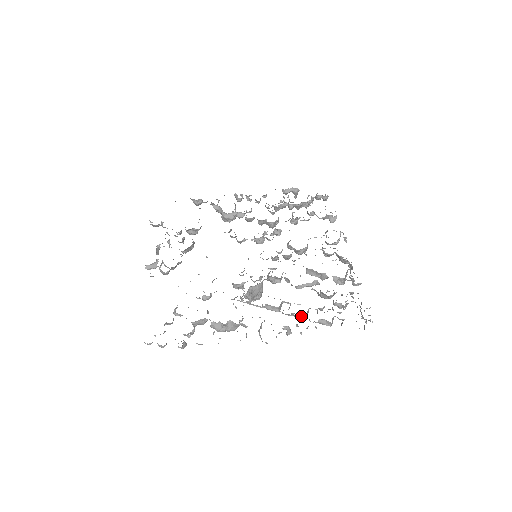
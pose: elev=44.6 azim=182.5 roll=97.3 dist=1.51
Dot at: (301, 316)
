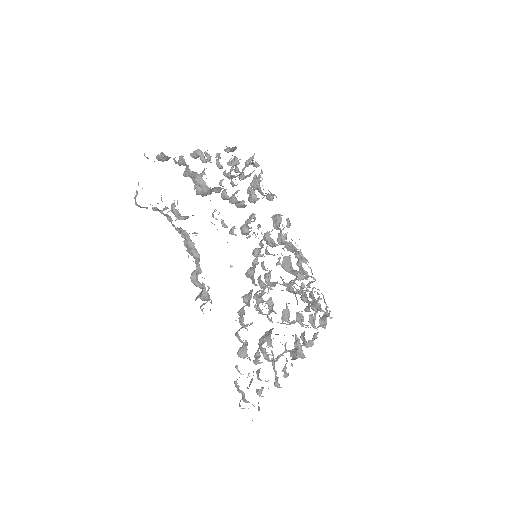
Dot at: occluded
